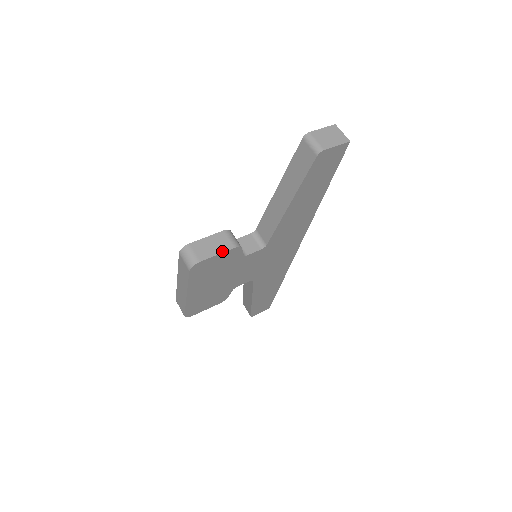
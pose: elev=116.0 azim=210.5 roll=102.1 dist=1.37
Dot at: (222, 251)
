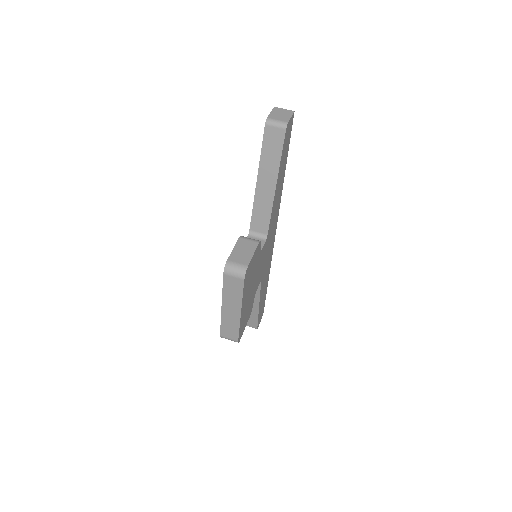
Dot at: (254, 250)
